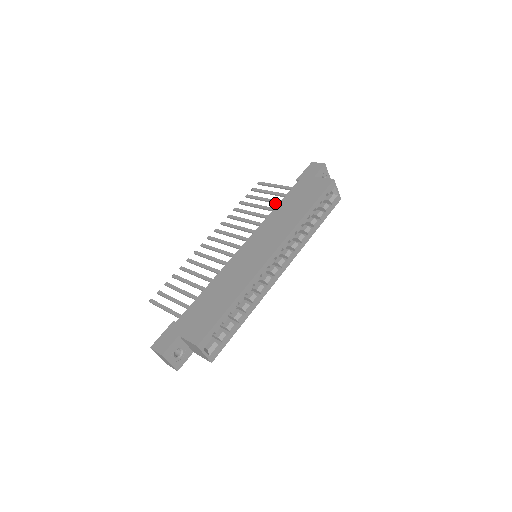
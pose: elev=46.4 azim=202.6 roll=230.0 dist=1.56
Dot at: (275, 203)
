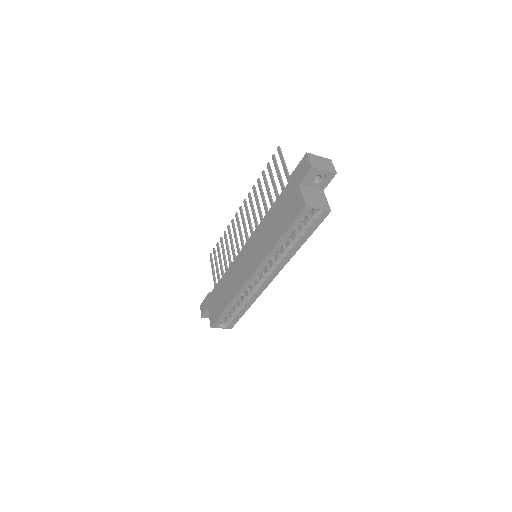
Dot at: (276, 196)
